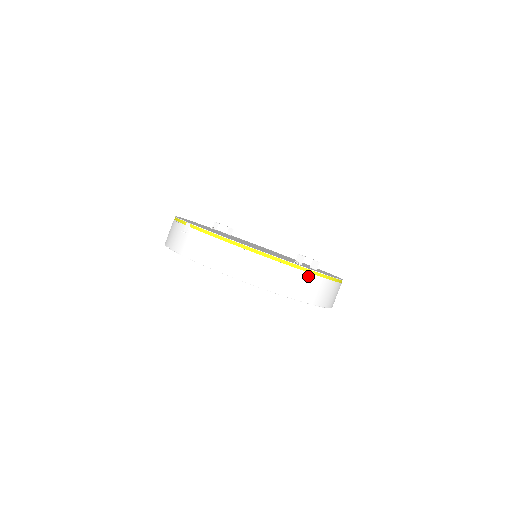
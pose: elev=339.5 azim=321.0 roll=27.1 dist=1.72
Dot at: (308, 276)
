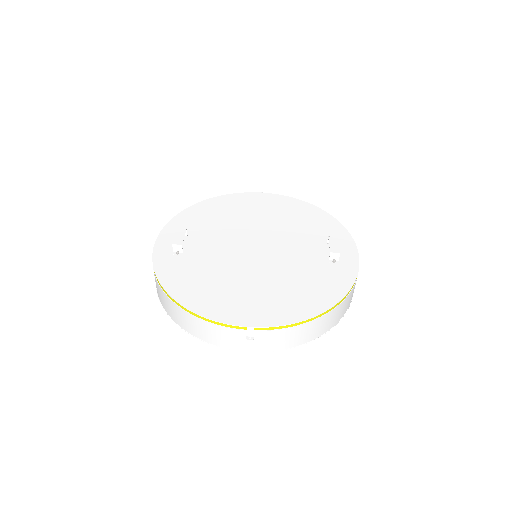
Dot at: occluded
